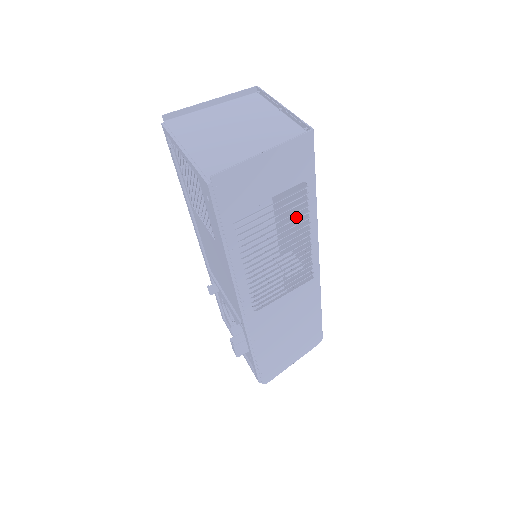
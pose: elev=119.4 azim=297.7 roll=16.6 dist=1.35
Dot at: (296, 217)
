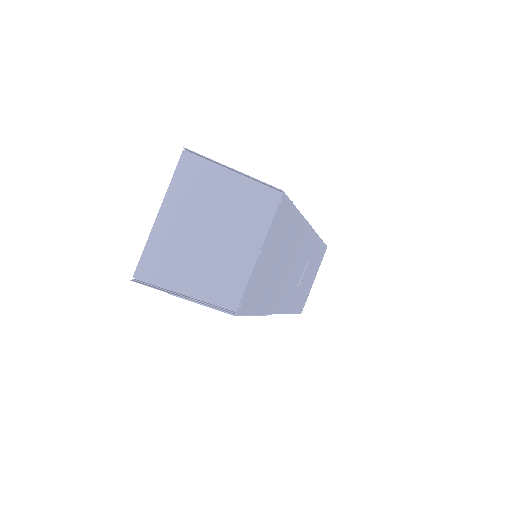
Dot at: occluded
